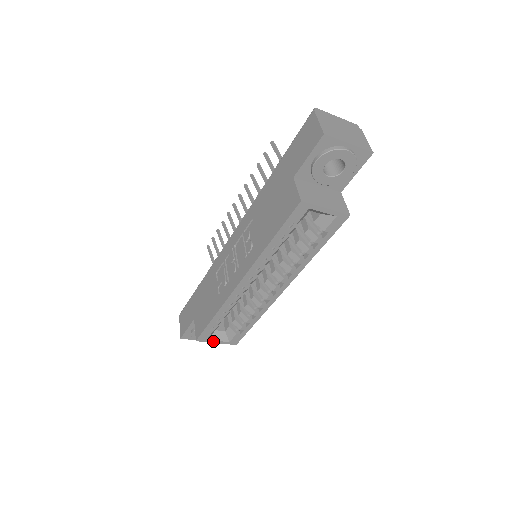
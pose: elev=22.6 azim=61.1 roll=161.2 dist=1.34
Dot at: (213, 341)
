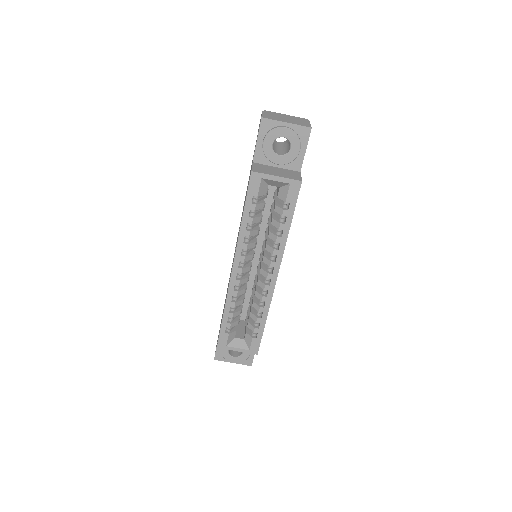
Dot at: (233, 349)
